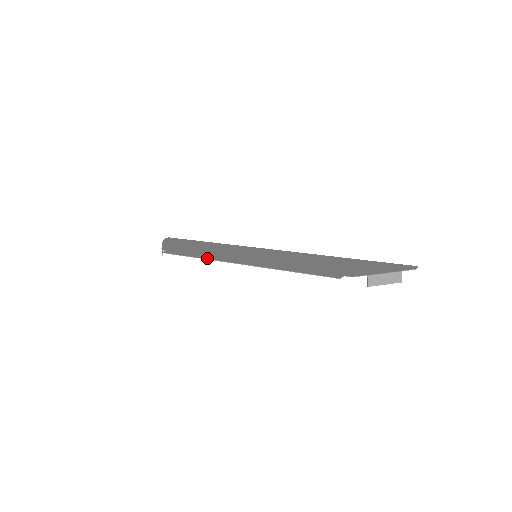
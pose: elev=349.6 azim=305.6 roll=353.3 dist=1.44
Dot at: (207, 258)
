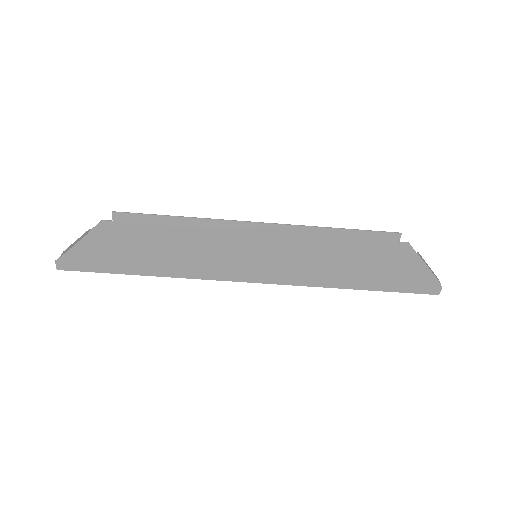
Dot at: (203, 219)
